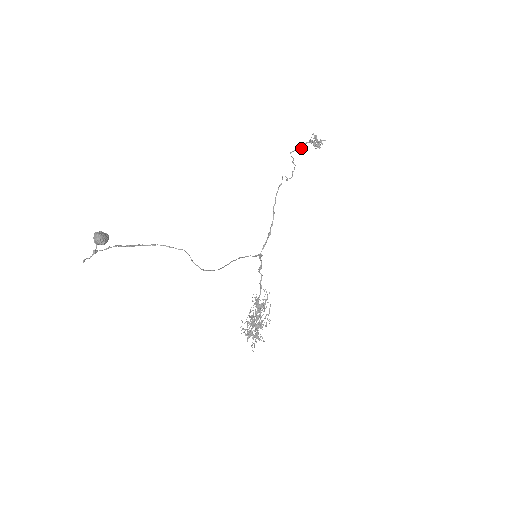
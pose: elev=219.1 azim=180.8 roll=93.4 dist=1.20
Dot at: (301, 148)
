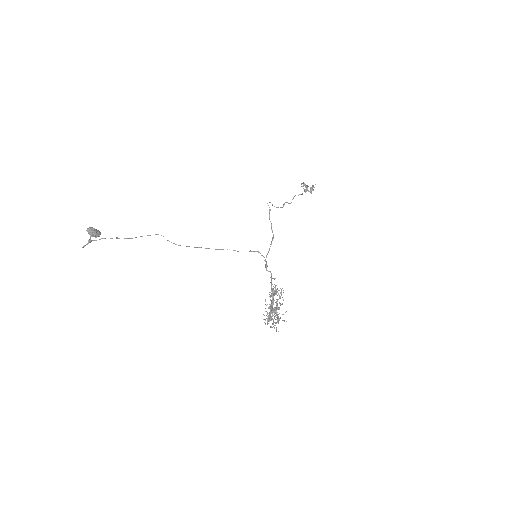
Dot at: (295, 195)
